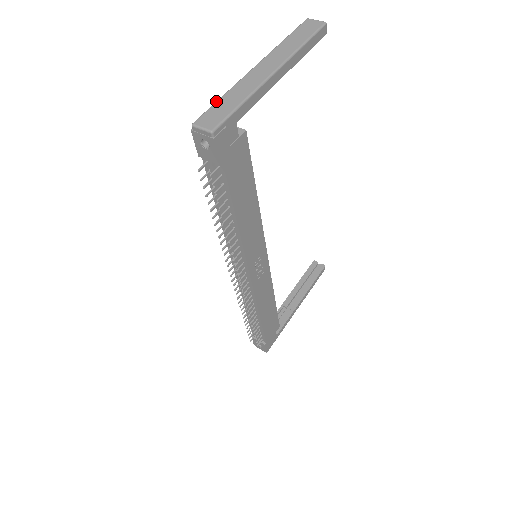
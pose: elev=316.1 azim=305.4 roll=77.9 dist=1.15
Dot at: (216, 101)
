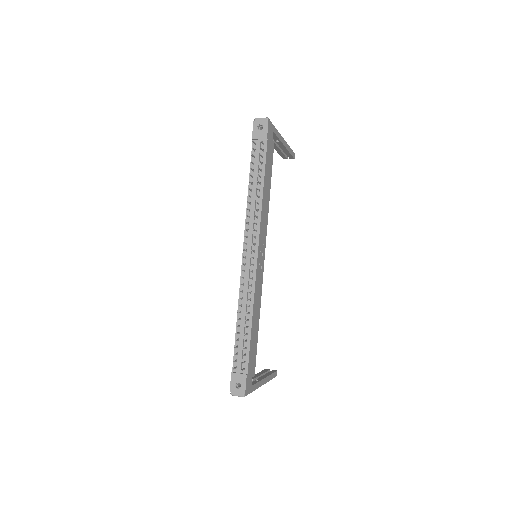
Dot at: occluded
